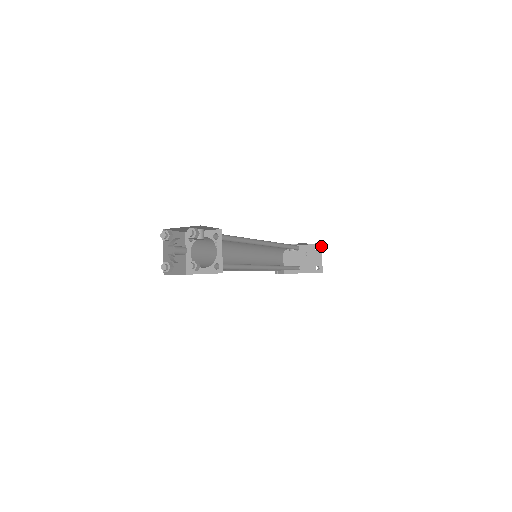
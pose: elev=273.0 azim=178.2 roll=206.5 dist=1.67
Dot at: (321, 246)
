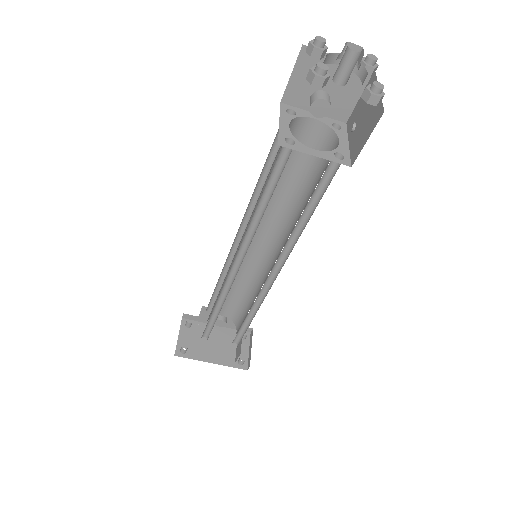
Dot at: (250, 335)
